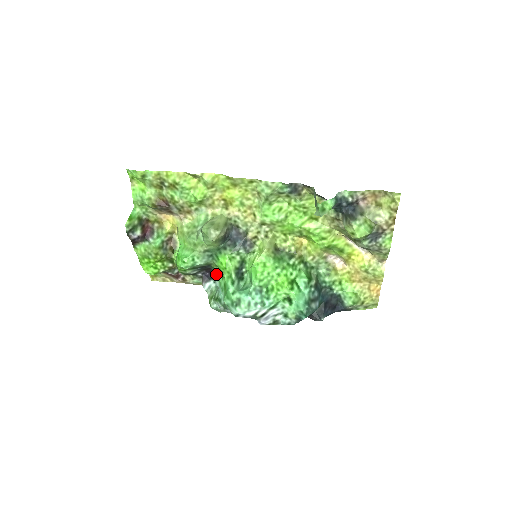
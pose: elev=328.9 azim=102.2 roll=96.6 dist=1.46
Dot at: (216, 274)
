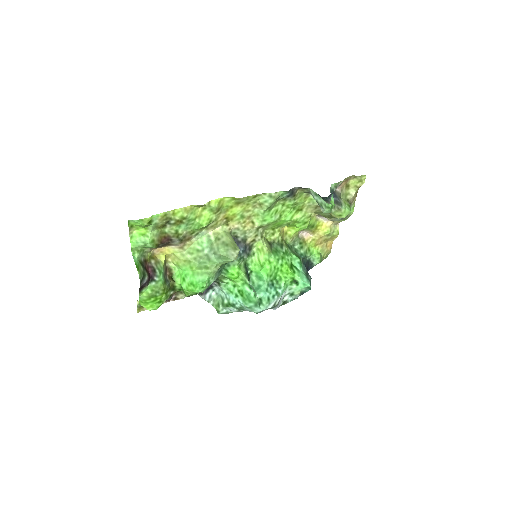
Dot at: (221, 284)
